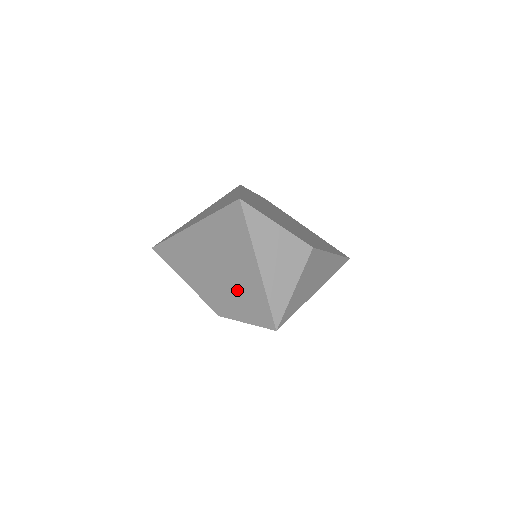
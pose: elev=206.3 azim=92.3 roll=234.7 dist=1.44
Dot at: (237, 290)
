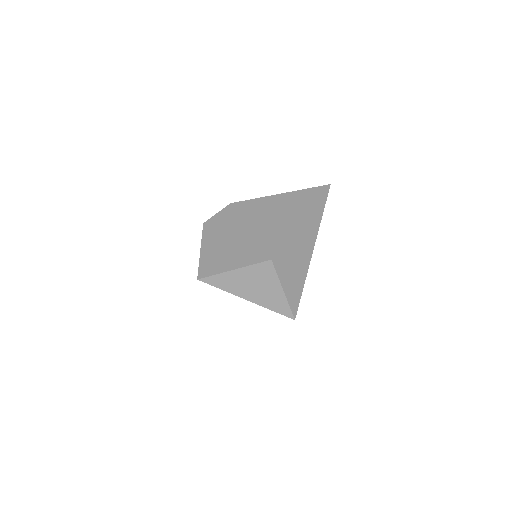
Dot at: occluded
